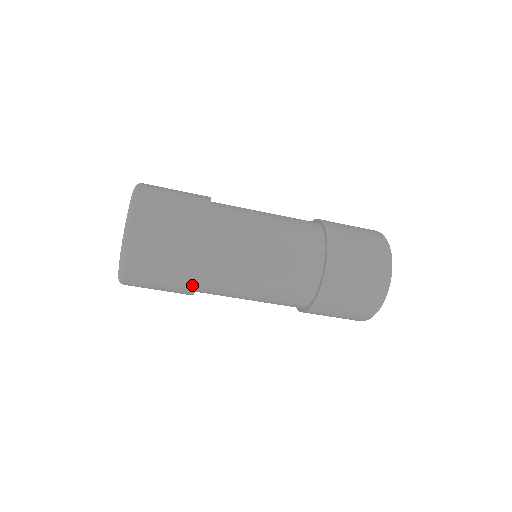
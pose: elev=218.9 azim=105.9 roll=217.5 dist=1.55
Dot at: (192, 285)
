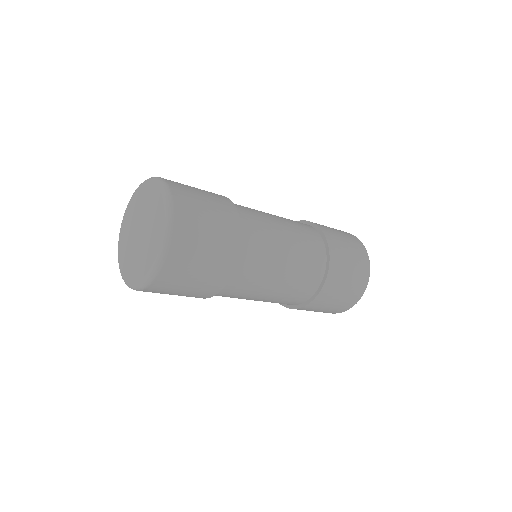
Dot at: (212, 294)
